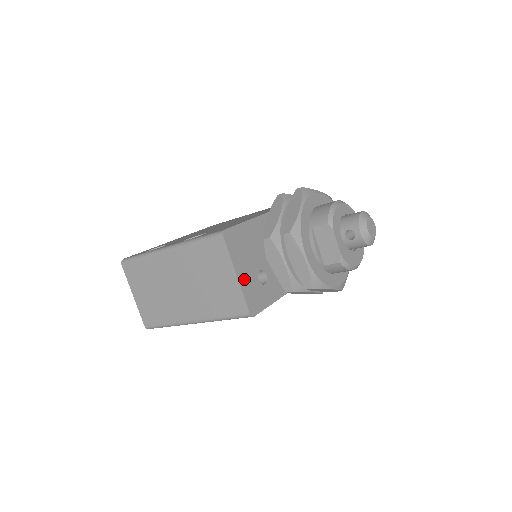
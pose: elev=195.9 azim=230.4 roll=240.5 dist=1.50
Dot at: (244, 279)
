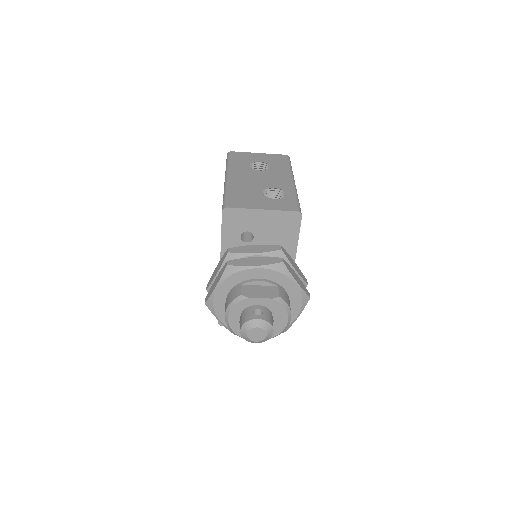
Dot at: occluded
